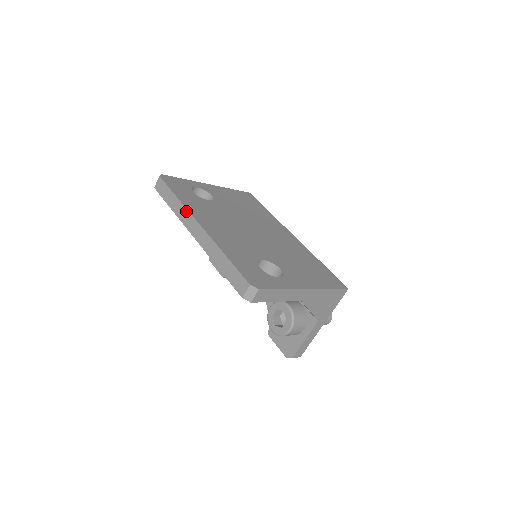
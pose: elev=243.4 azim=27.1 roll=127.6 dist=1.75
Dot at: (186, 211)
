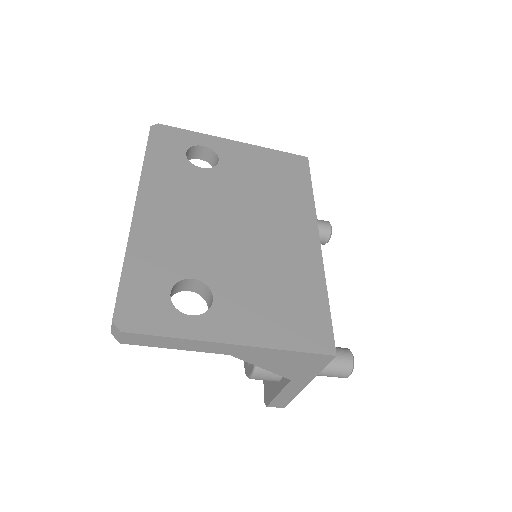
Dot at: (139, 184)
